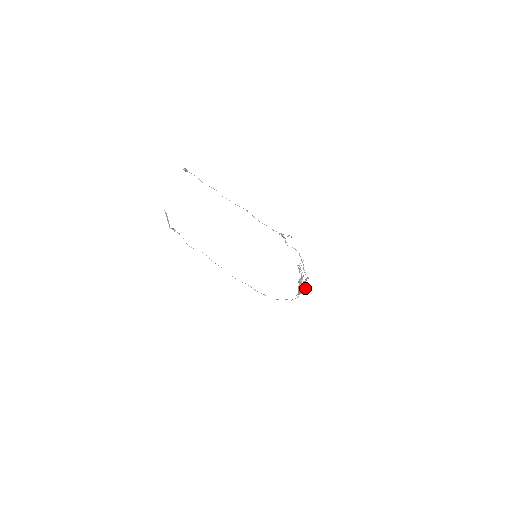
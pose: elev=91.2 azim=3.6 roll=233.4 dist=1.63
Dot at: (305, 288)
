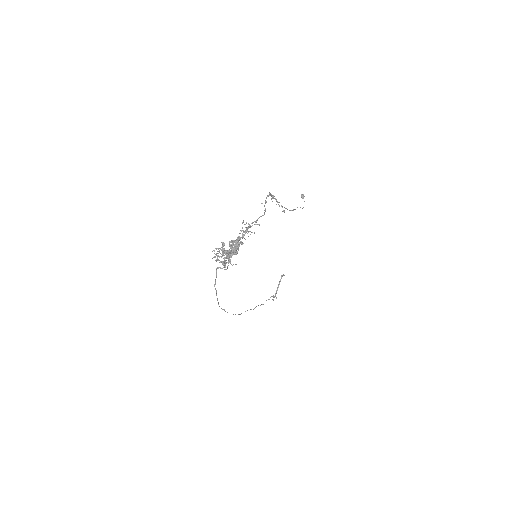
Dot at: occluded
